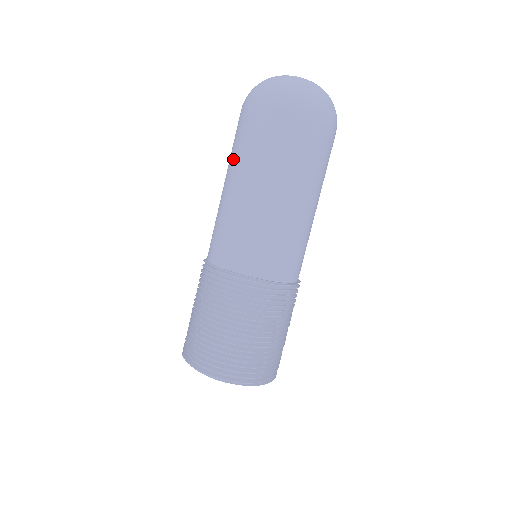
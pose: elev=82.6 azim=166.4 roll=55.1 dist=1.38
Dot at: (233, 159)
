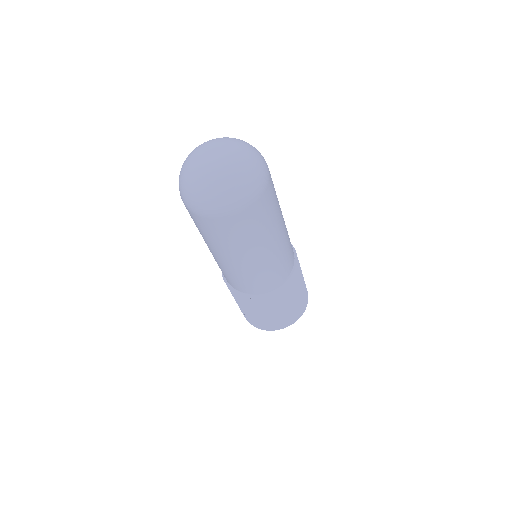
Dot at: occluded
